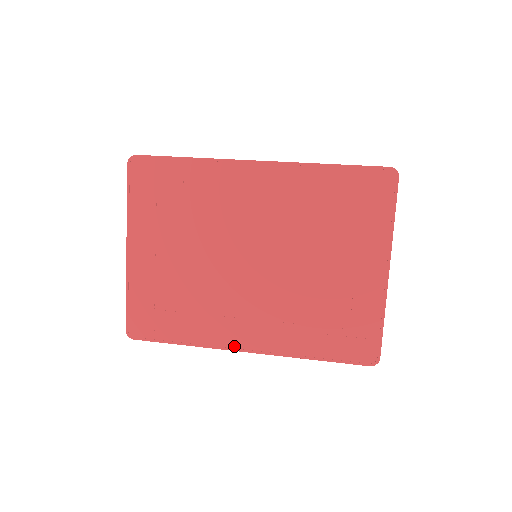
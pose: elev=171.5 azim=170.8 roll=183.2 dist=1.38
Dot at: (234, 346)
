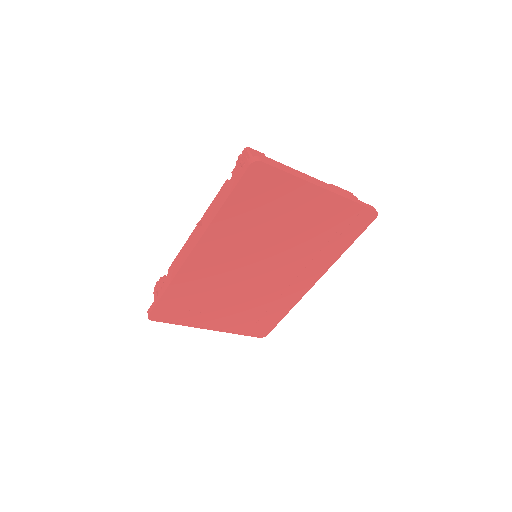
Dot at: (307, 288)
